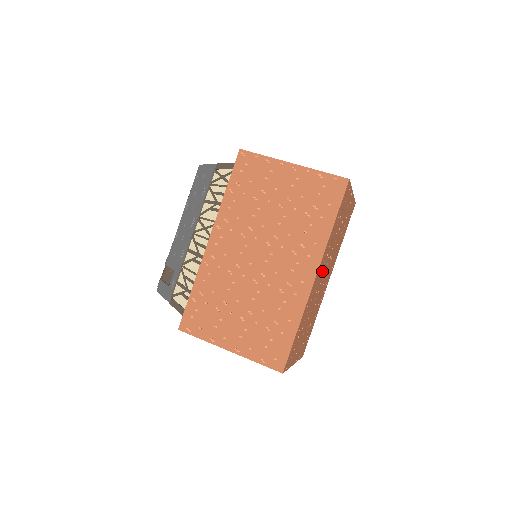
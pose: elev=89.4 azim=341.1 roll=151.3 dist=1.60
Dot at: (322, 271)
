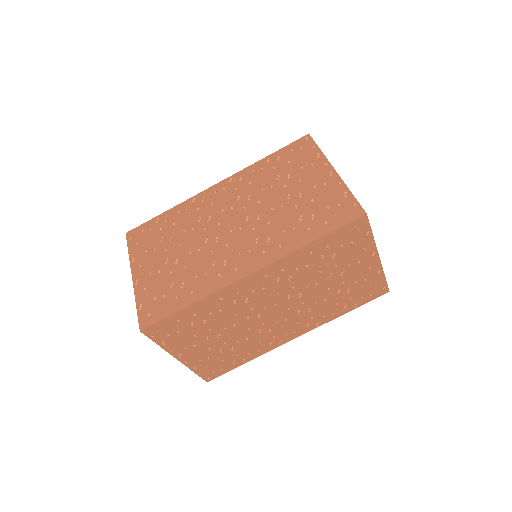
Dot at: (272, 290)
